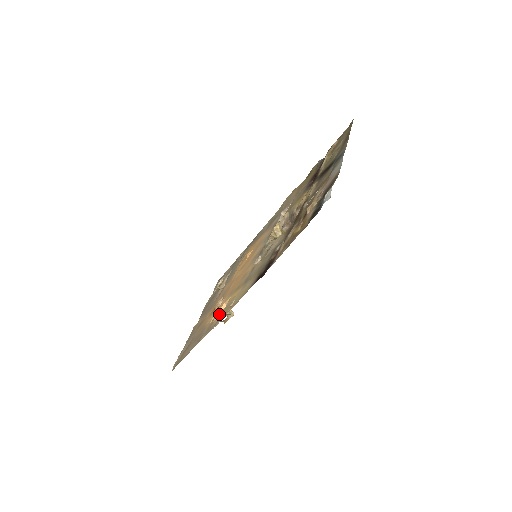
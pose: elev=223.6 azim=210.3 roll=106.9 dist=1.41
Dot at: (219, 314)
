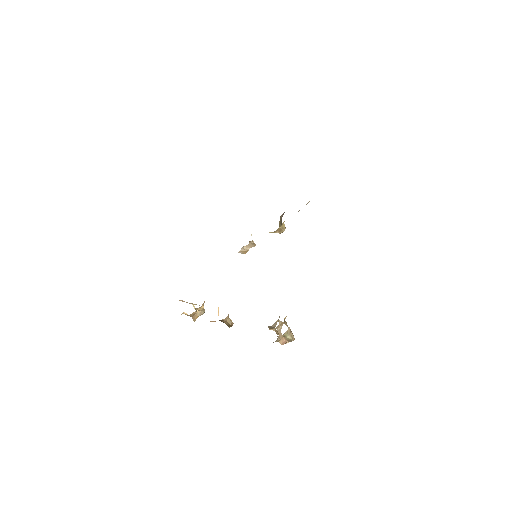
Dot at: occluded
